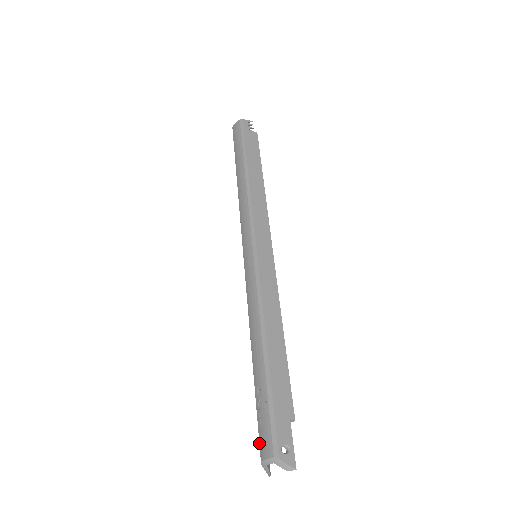
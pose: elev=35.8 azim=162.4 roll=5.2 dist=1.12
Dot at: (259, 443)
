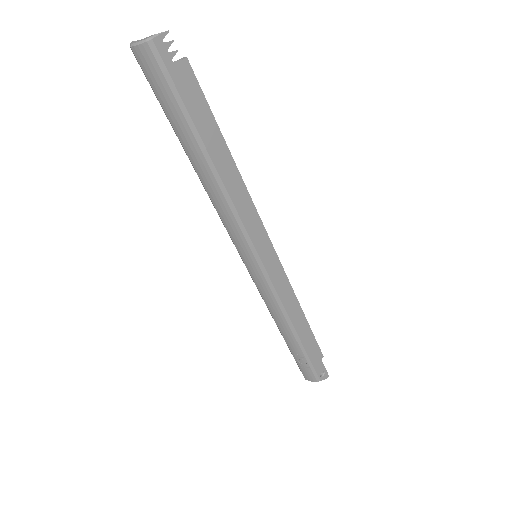
Dot at: occluded
